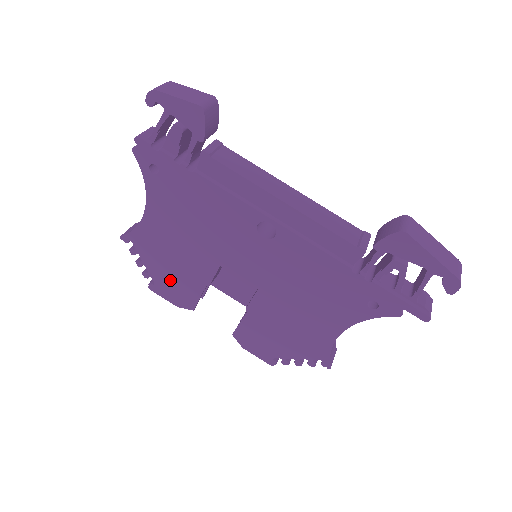
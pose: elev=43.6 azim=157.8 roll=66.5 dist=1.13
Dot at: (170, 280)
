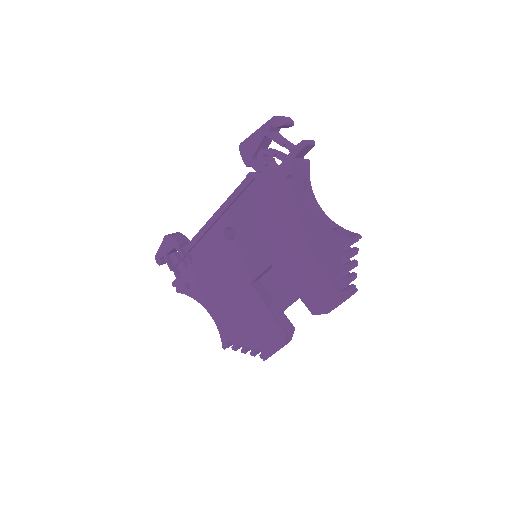
Dot at: (258, 335)
